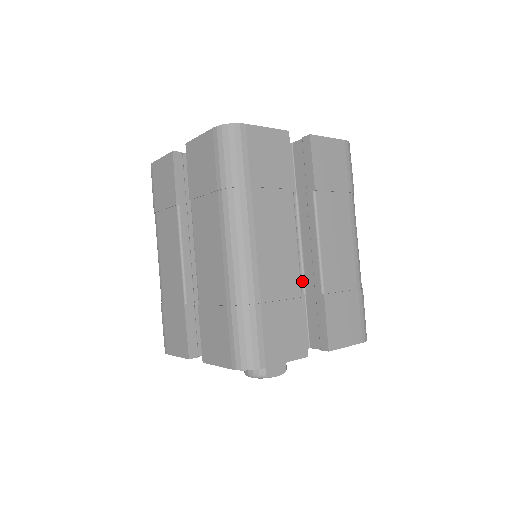
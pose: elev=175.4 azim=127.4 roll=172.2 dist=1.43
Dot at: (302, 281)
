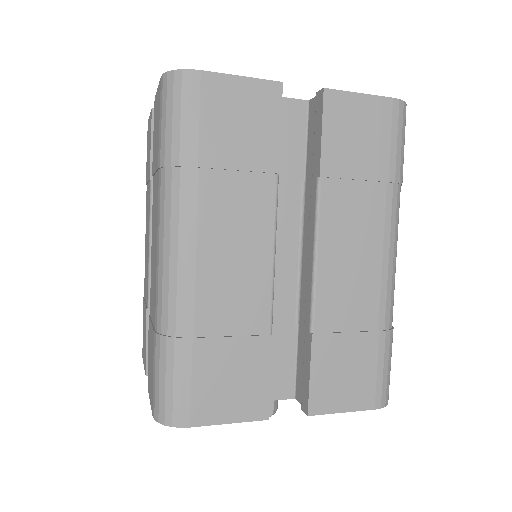
Dot at: (296, 305)
